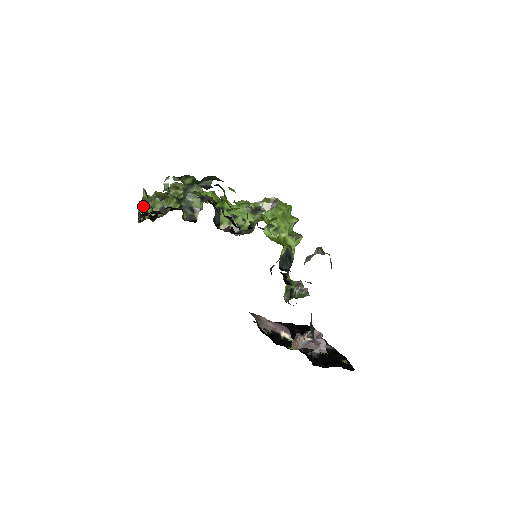
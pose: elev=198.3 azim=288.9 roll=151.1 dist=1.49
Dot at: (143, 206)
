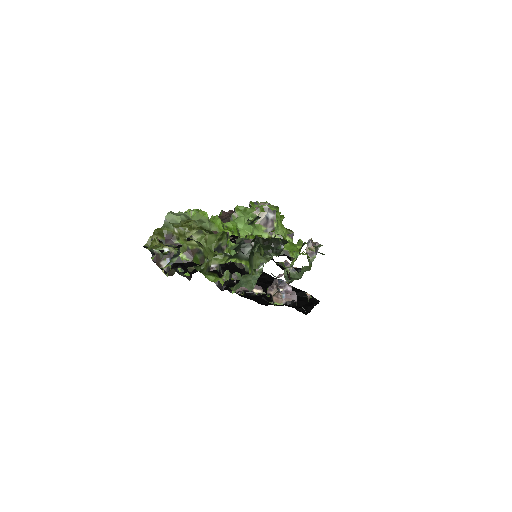
Dot at: (205, 276)
